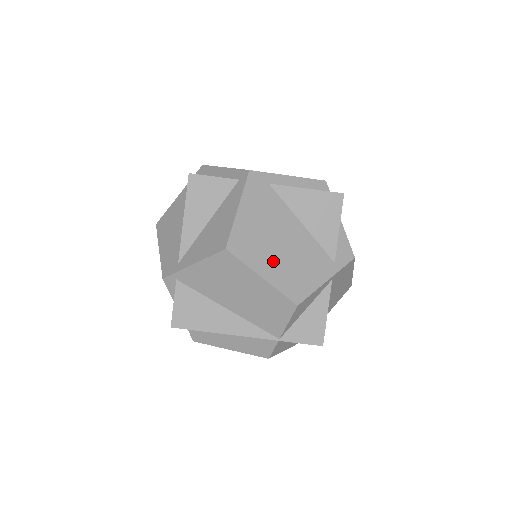
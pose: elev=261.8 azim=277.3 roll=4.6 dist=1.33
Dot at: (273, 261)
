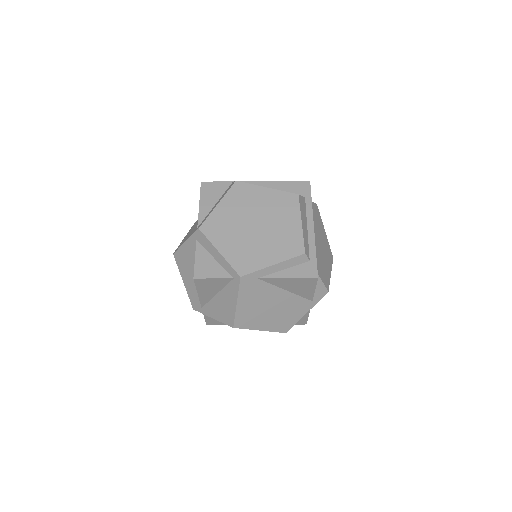
Dot at: (267, 320)
